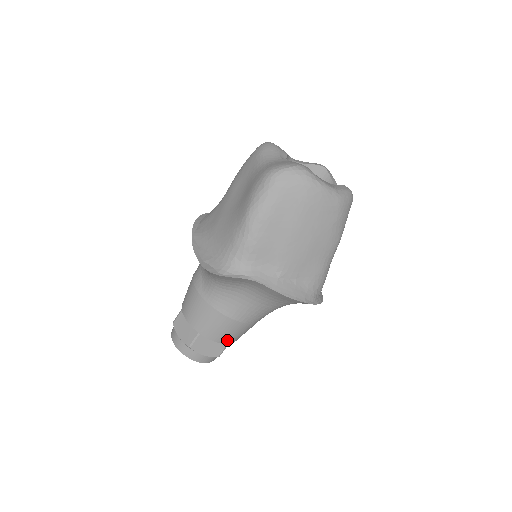
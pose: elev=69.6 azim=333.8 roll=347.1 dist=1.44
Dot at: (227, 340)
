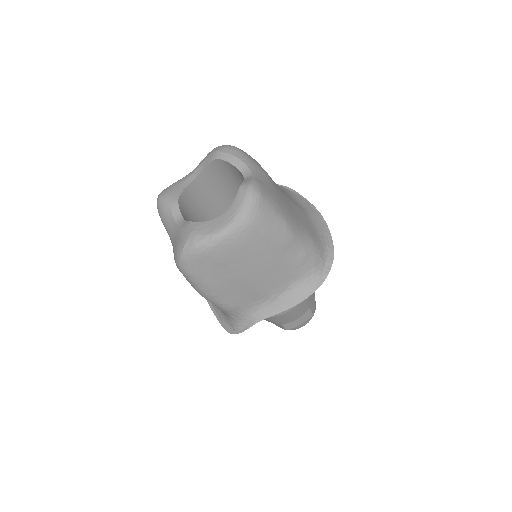
Dot at: (303, 311)
